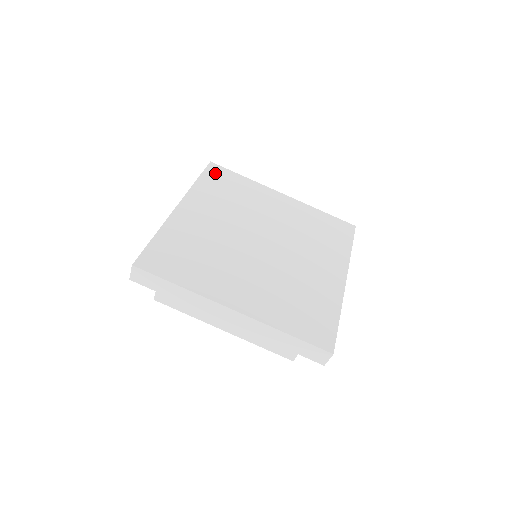
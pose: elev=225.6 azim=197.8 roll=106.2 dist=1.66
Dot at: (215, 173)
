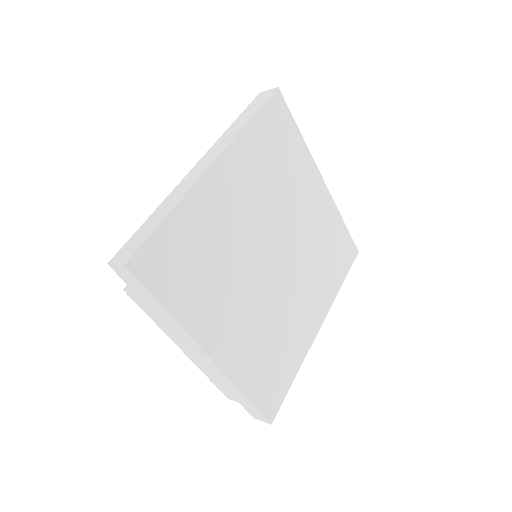
Dot at: (275, 113)
